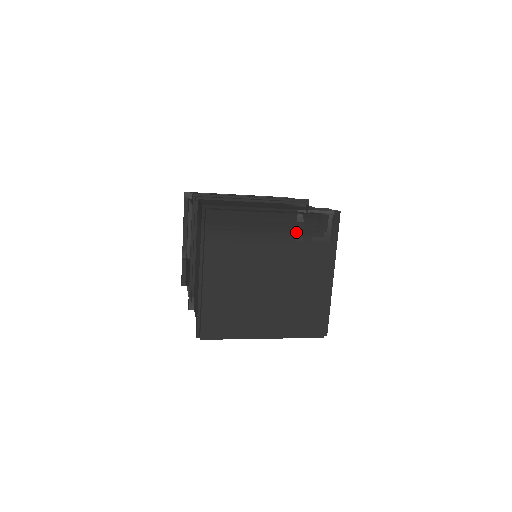
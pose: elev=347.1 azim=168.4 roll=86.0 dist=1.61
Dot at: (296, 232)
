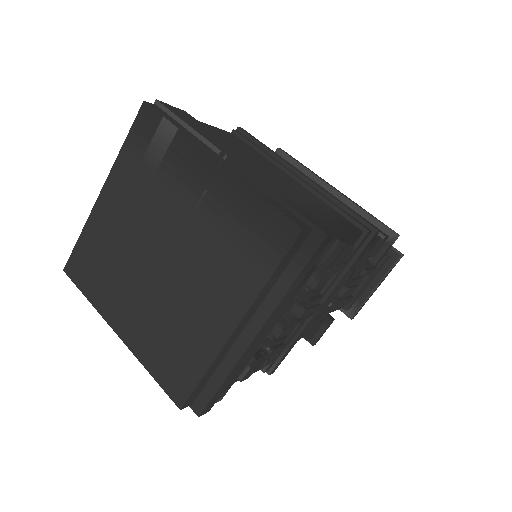
Dot at: (229, 212)
